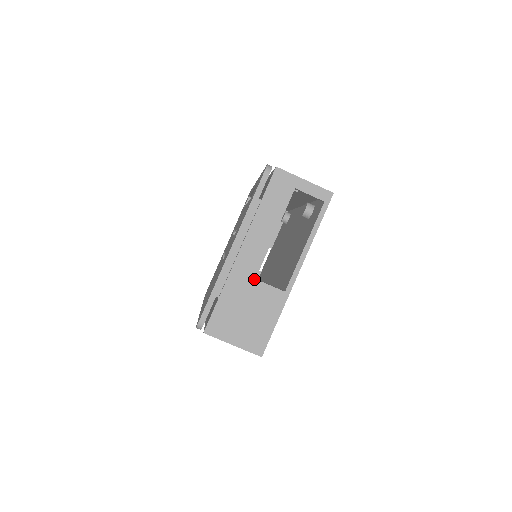
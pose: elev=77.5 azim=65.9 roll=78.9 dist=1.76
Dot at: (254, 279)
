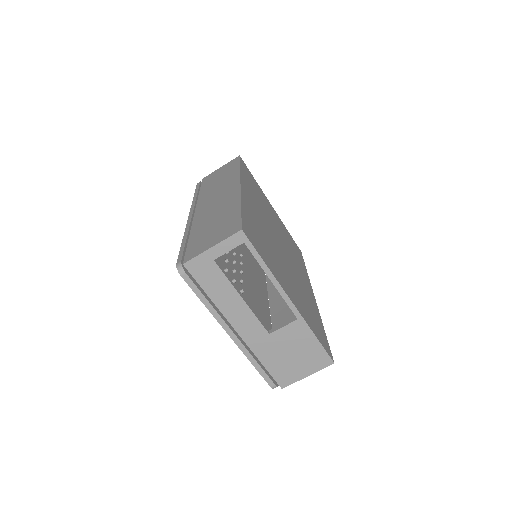
Dot at: (269, 335)
